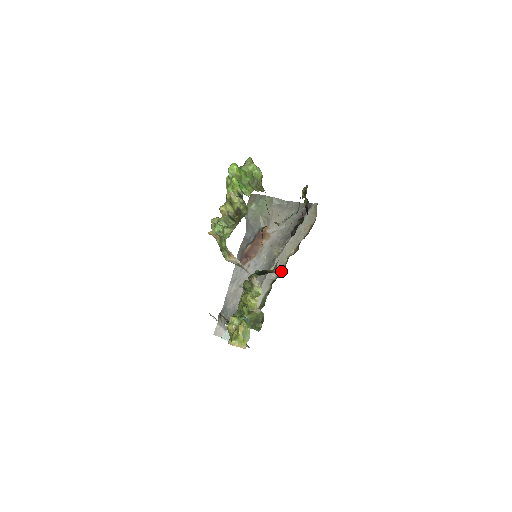
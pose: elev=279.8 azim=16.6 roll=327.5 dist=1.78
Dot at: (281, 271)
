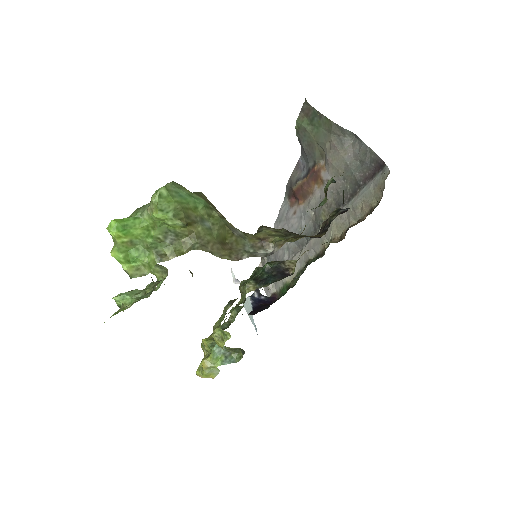
Dot at: (320, 253)
